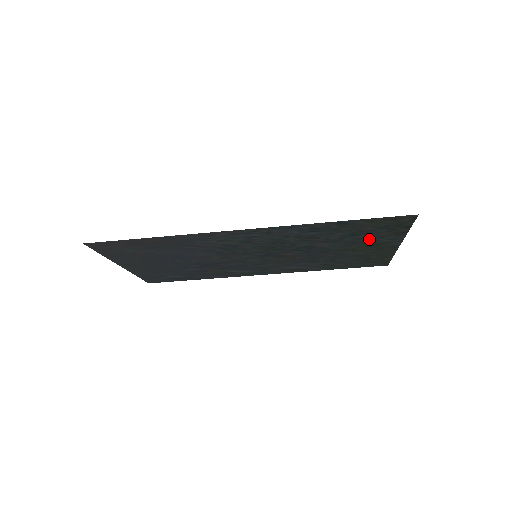
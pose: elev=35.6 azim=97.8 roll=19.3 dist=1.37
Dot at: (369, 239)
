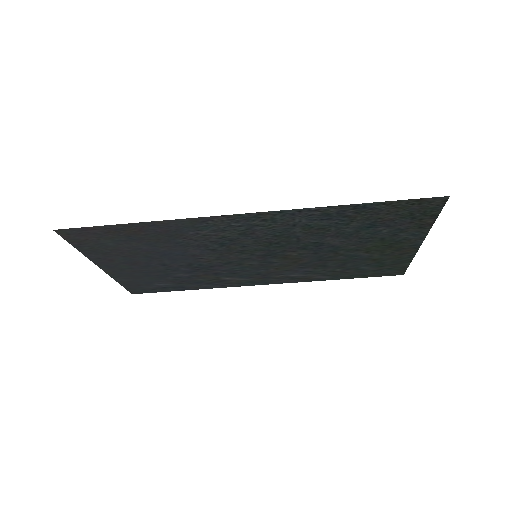
Dot at: (387, 234)
